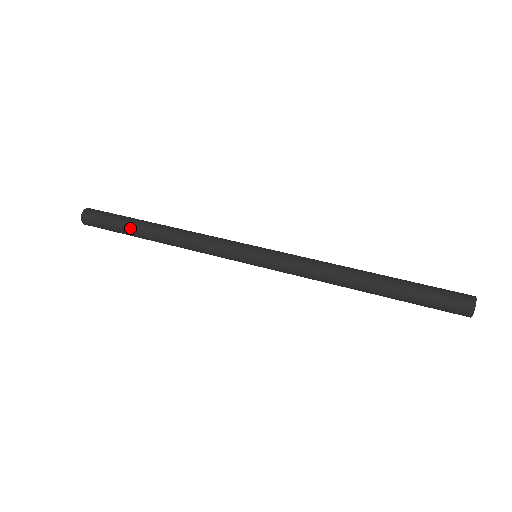
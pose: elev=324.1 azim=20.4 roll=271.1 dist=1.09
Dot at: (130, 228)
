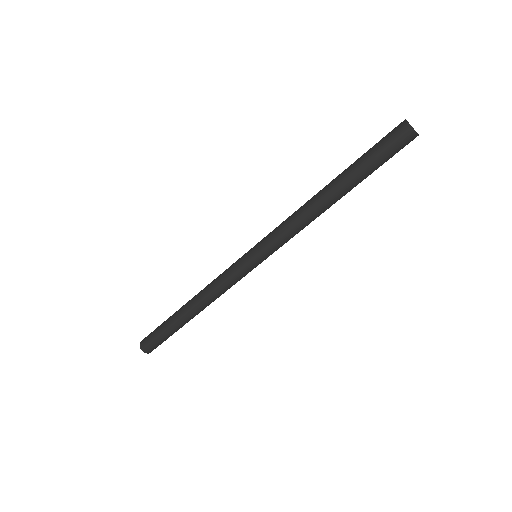
Dot at: (172, 324)
